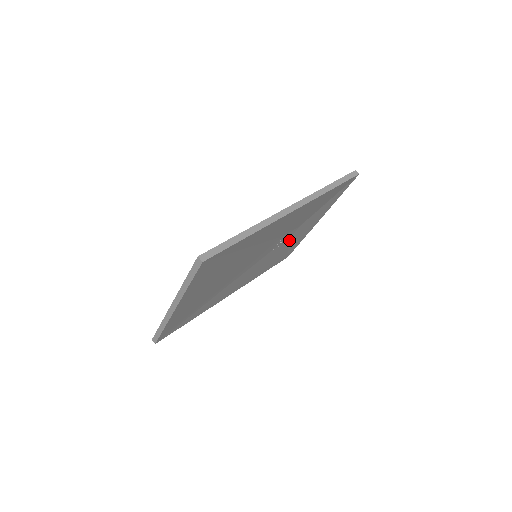
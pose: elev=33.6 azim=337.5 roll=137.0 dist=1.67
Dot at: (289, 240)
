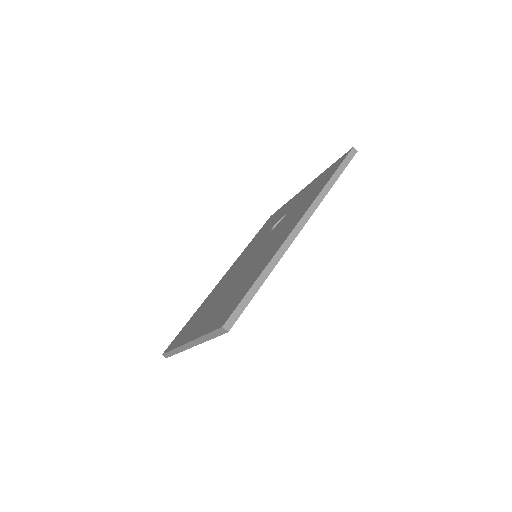
Dot at: occluded
